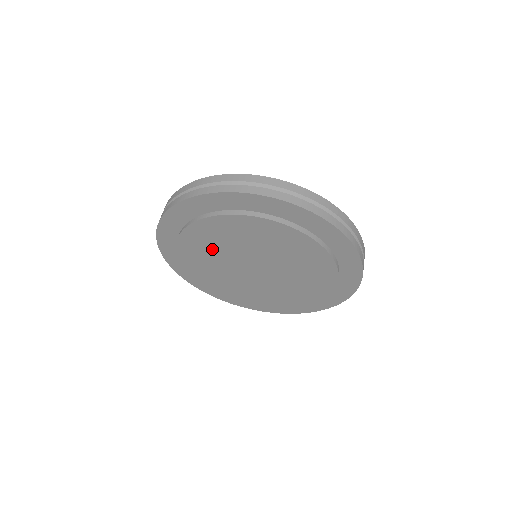
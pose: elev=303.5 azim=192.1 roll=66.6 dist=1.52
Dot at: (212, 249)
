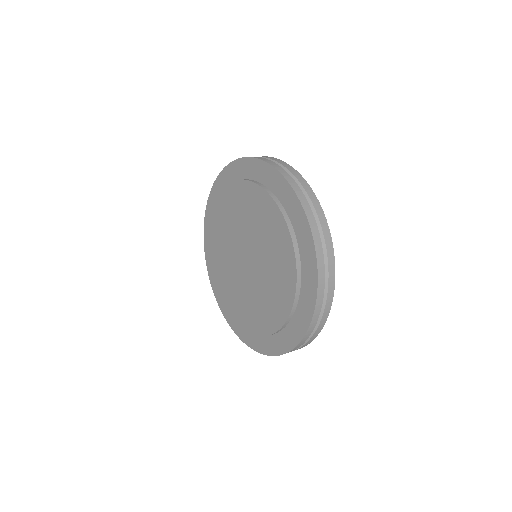
Dot at: (226, 230)
